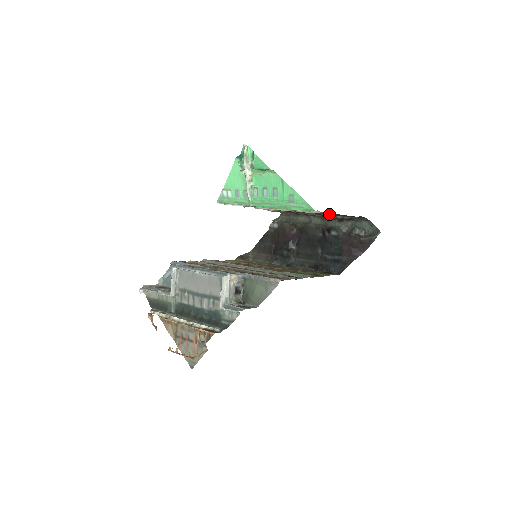
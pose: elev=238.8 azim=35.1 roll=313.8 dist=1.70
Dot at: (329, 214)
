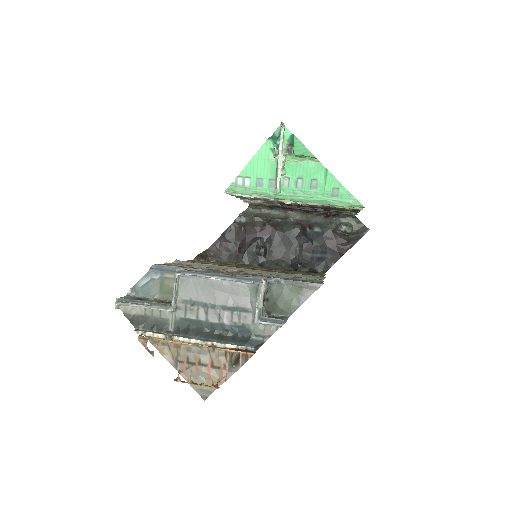
Dot at: (341, 210)
